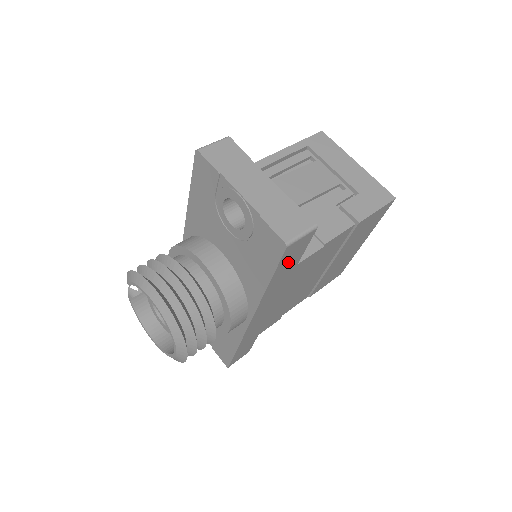
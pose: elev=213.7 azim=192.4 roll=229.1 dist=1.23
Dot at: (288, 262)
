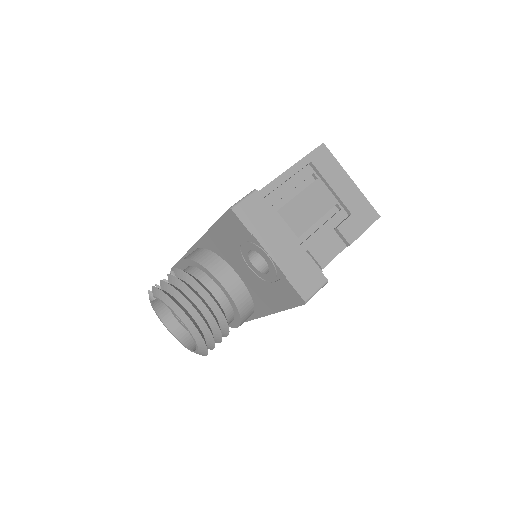
Dot at: occluded
